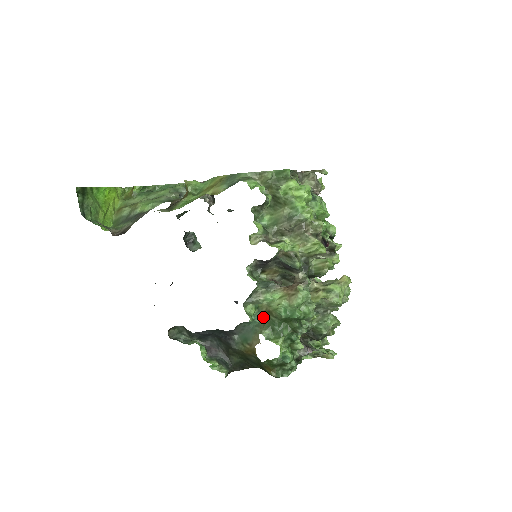
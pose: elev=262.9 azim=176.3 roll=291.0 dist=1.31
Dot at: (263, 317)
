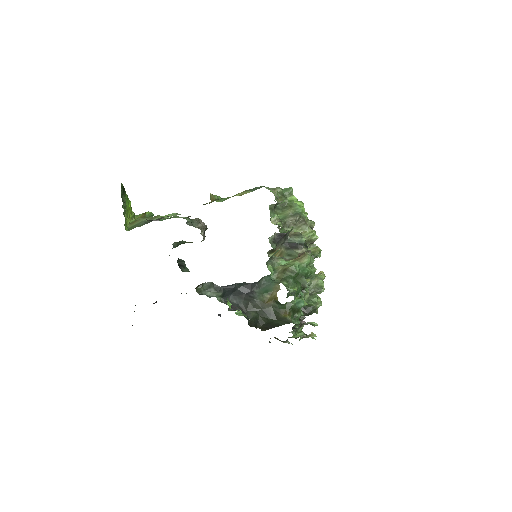
Dot at: (279, 276)
